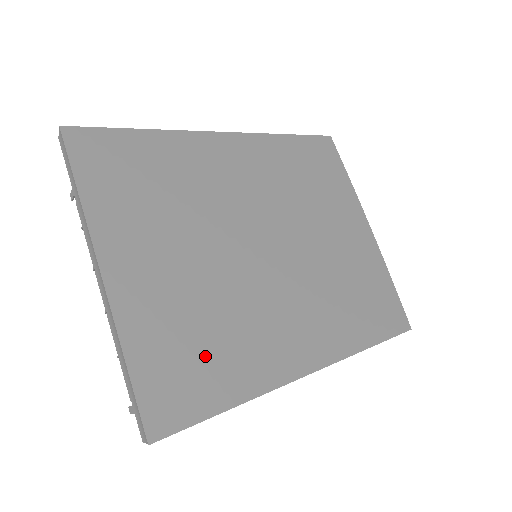
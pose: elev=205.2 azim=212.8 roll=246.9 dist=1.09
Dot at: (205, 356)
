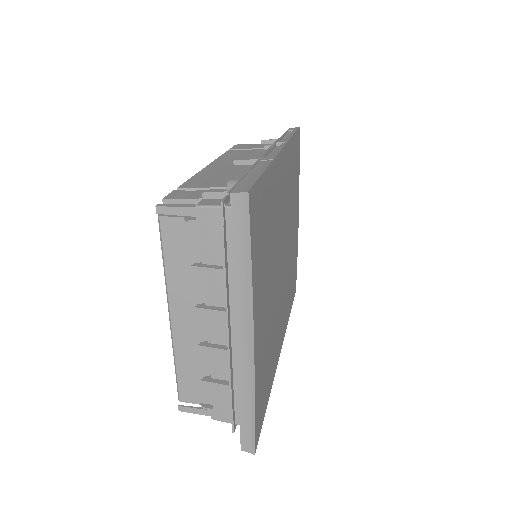
Dot at: (267, 374)
